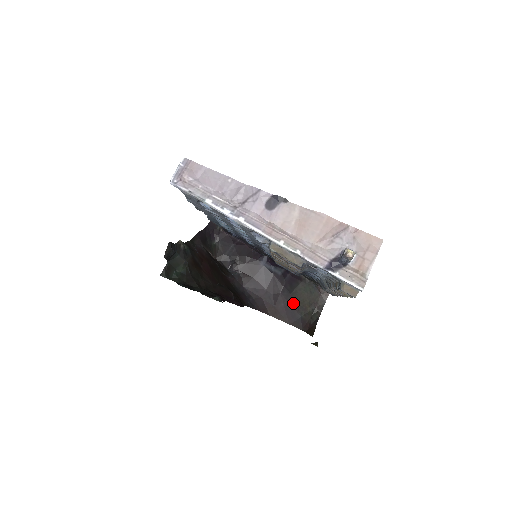
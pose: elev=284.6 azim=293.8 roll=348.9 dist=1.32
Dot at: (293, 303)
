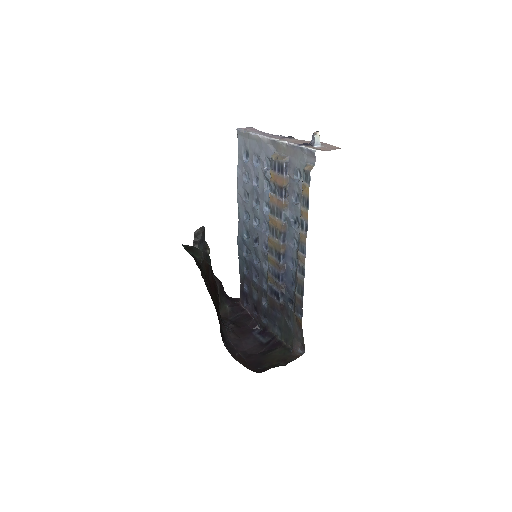
Dot at: (263, 360)
